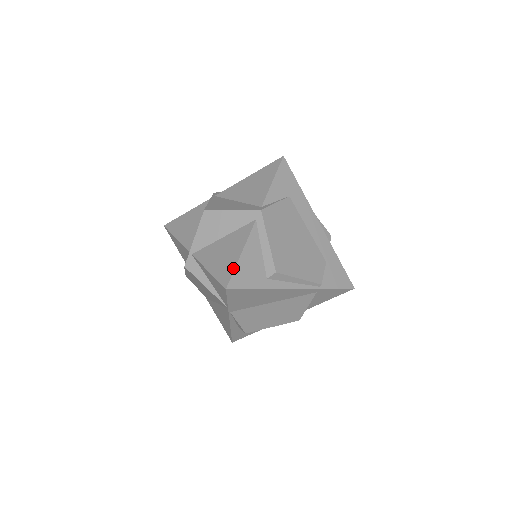
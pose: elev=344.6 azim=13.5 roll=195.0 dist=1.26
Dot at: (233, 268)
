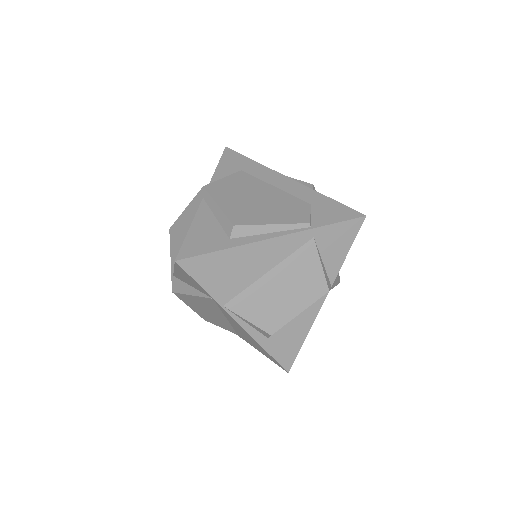
Dot at: (183, 242)
